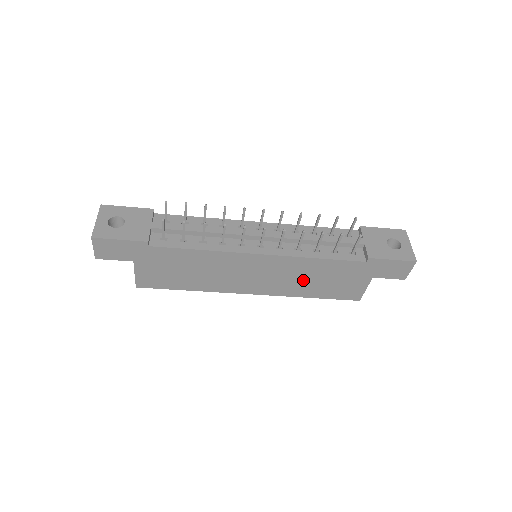
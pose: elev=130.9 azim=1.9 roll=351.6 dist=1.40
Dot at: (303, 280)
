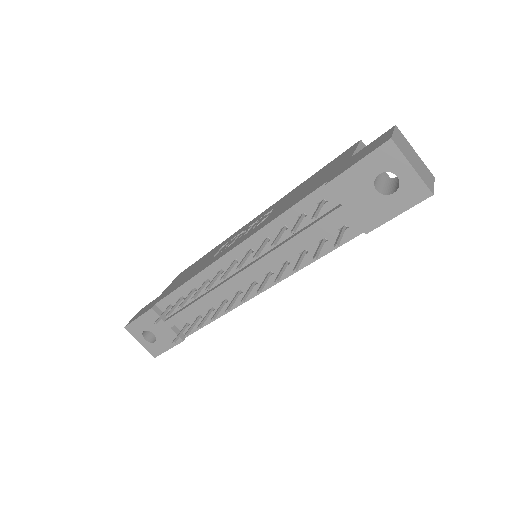
Dot at: occluded
